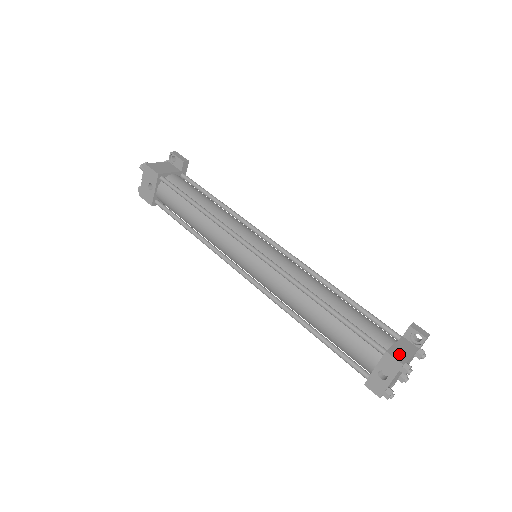
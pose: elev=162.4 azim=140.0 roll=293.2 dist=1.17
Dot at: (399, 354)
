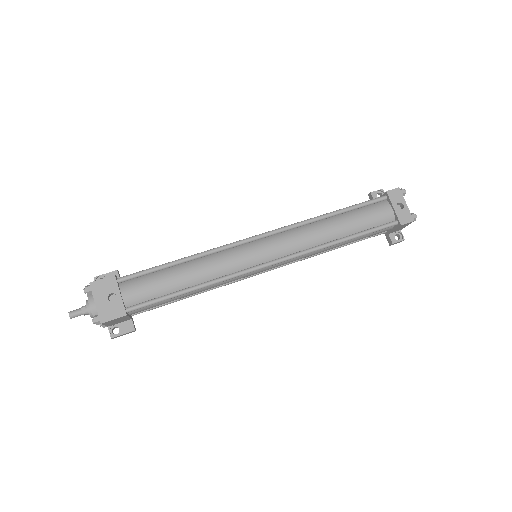
Dot at: occluded
